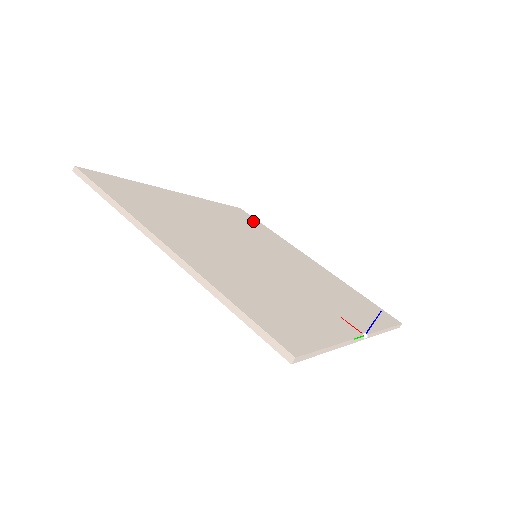
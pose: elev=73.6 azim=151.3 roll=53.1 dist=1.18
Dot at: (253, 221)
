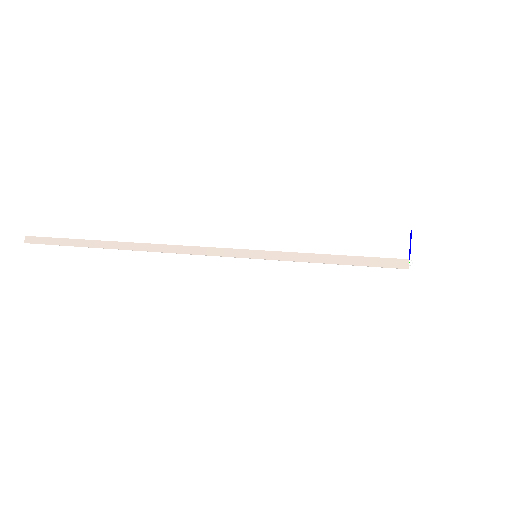
Dot at: occluded
